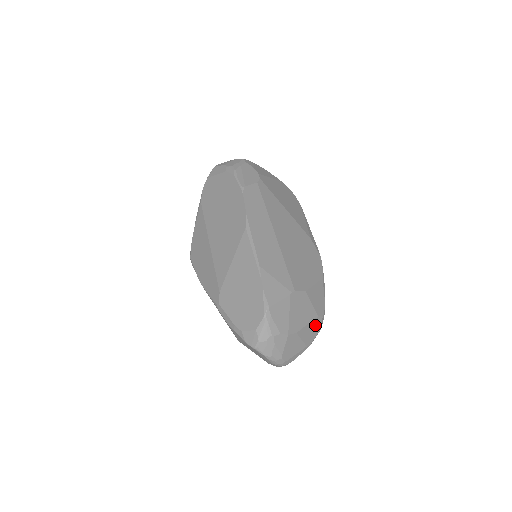
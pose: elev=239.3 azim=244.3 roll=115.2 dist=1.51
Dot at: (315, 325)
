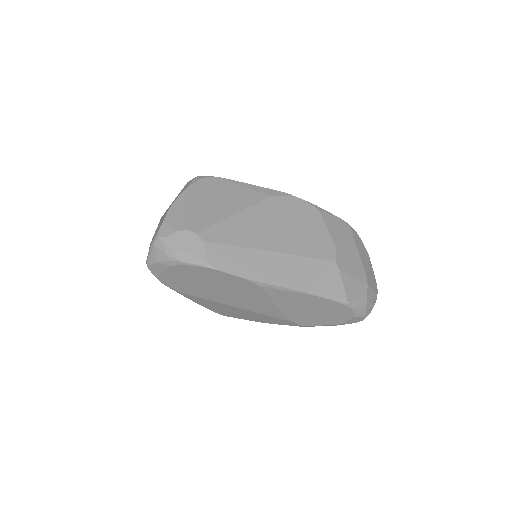
Dot at: (357, 243)
